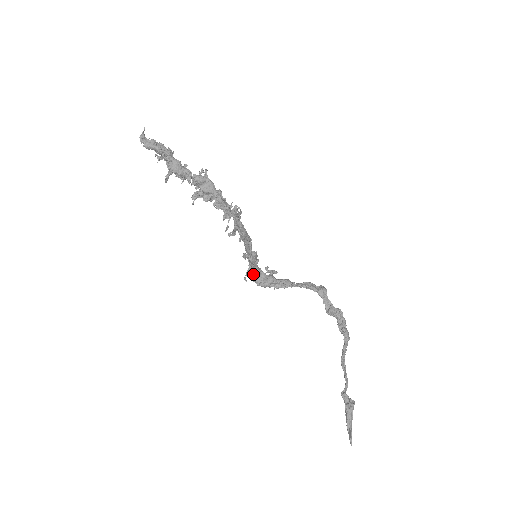
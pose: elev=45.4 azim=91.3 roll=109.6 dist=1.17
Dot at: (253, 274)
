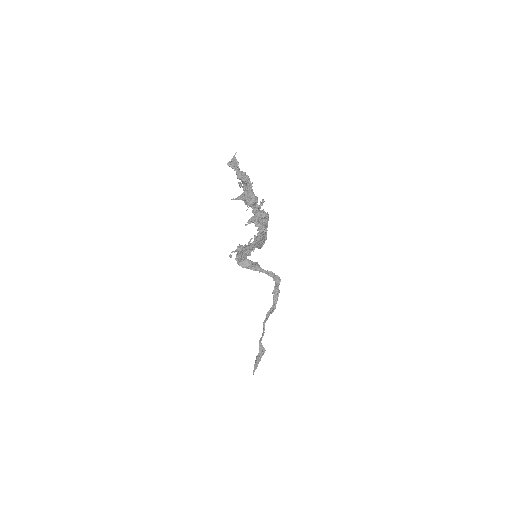
Dot at: (241, 259)
